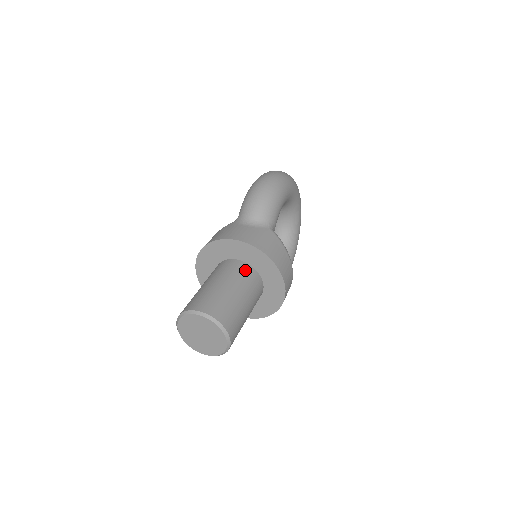
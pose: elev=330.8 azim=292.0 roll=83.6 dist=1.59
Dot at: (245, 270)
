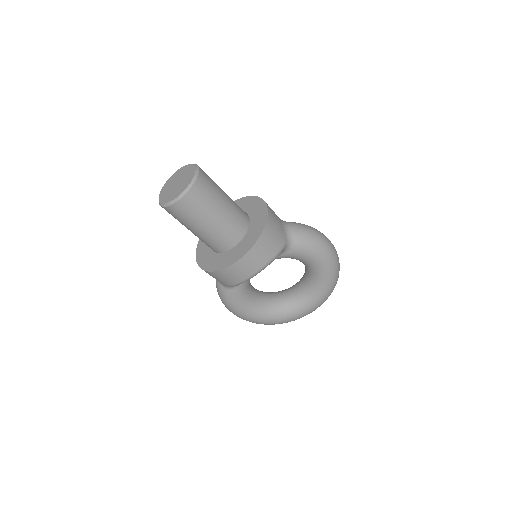
Dot at: (243, 221)
